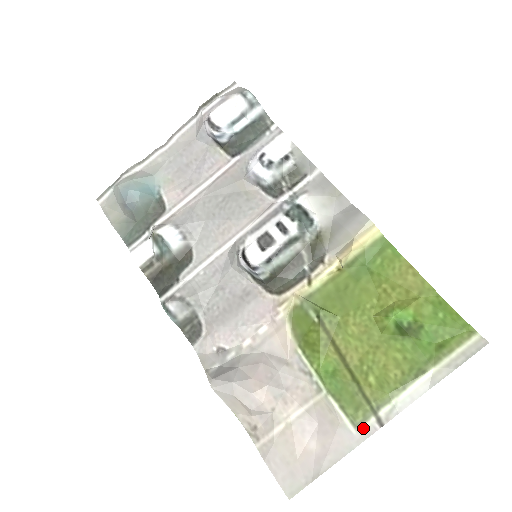
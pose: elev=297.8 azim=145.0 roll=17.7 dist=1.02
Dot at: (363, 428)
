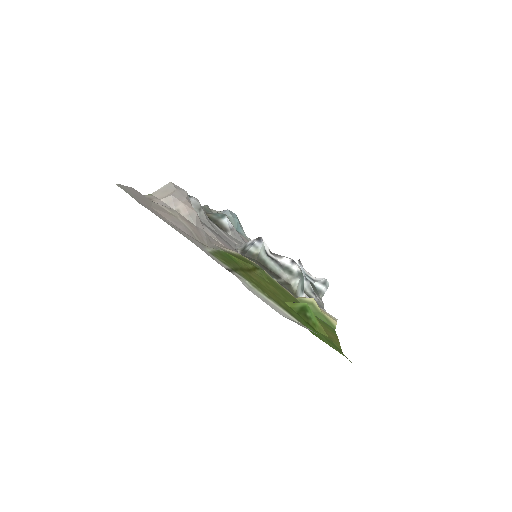
Dot at: (215, 257)
